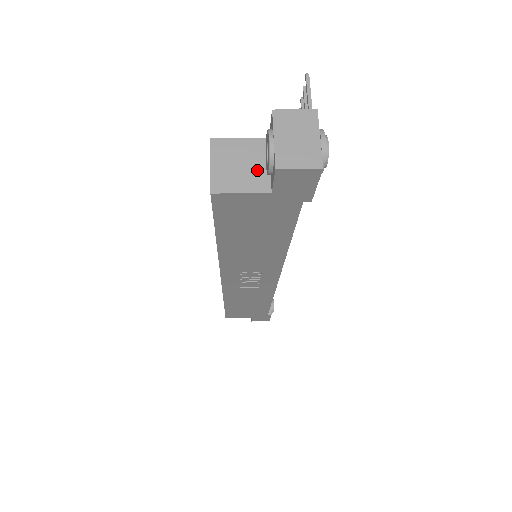
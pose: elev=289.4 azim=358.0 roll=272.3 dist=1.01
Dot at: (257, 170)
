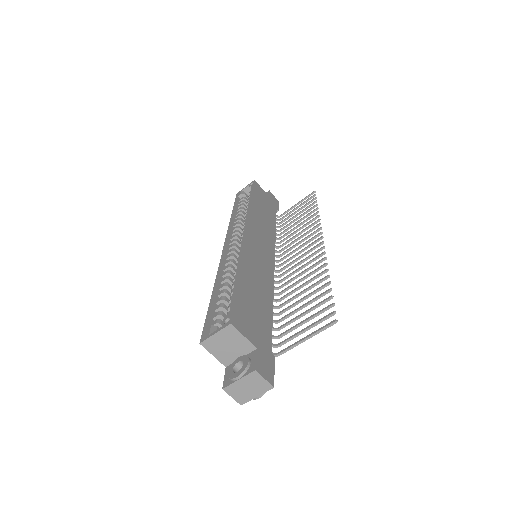
Dot at: (232, 355)
